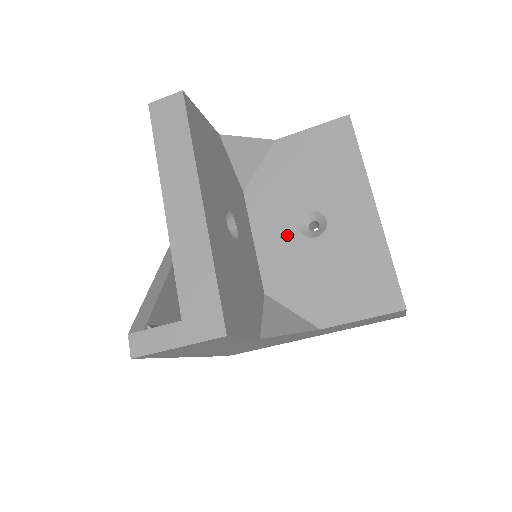
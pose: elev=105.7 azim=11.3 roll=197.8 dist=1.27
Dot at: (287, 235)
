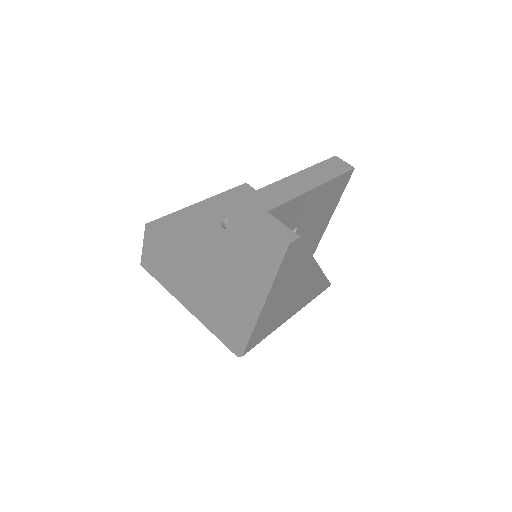
Dot at: occluded
